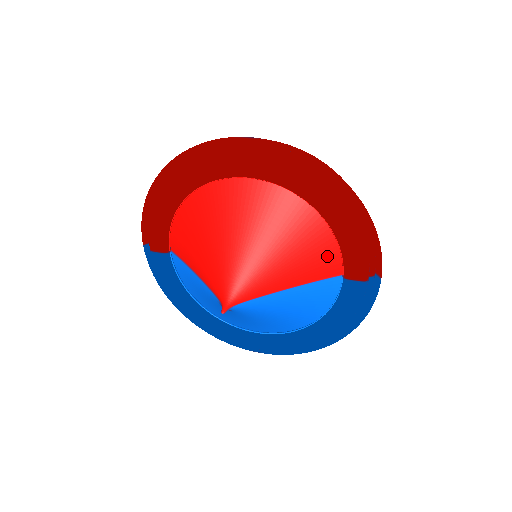
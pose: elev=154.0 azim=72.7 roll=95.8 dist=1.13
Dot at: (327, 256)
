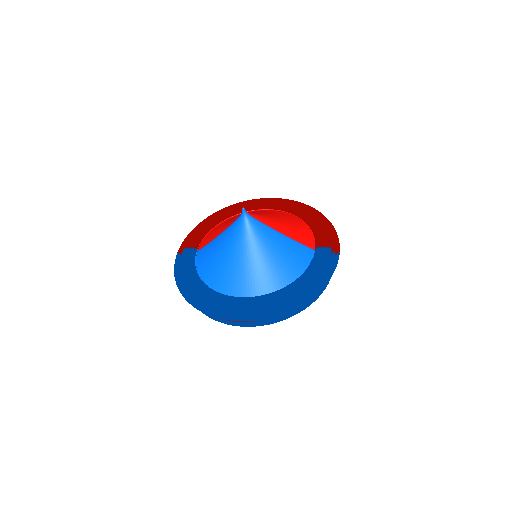
Dot at: (305, 235)
